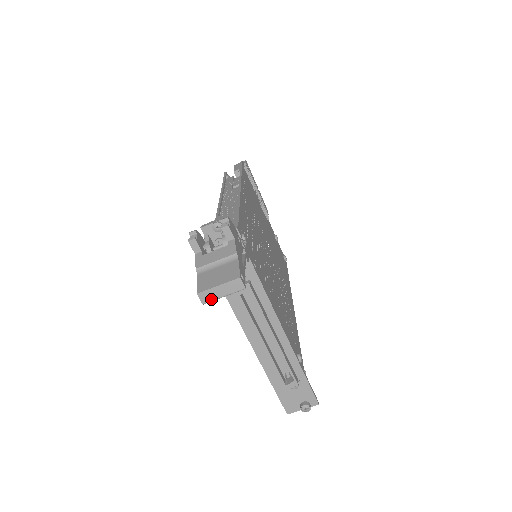
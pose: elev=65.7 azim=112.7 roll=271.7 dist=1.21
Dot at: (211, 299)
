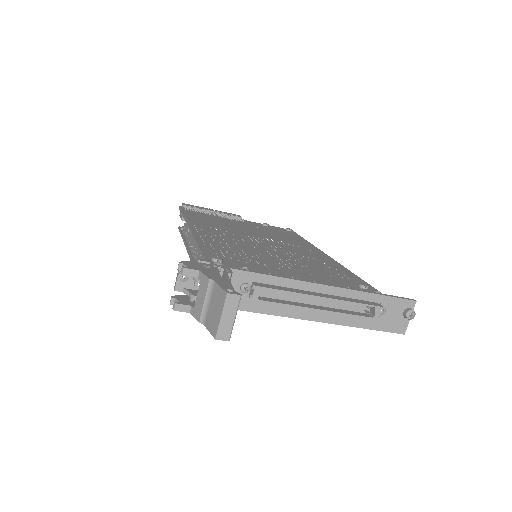
Dot at: (229, 331)
